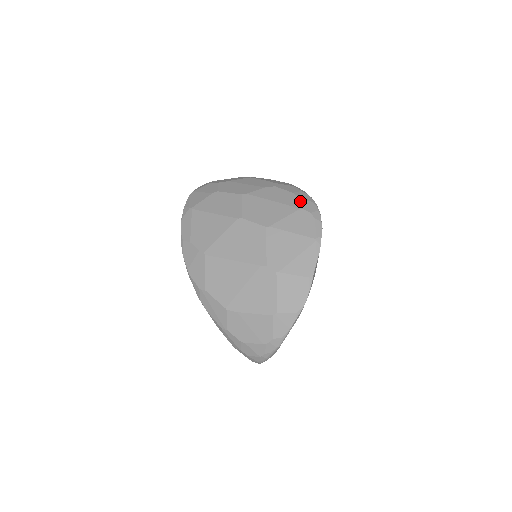
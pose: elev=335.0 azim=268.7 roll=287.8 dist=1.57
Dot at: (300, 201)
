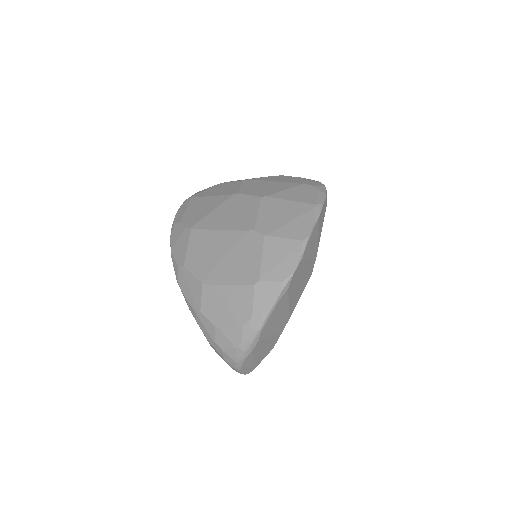
Dot at: (305, 180)
